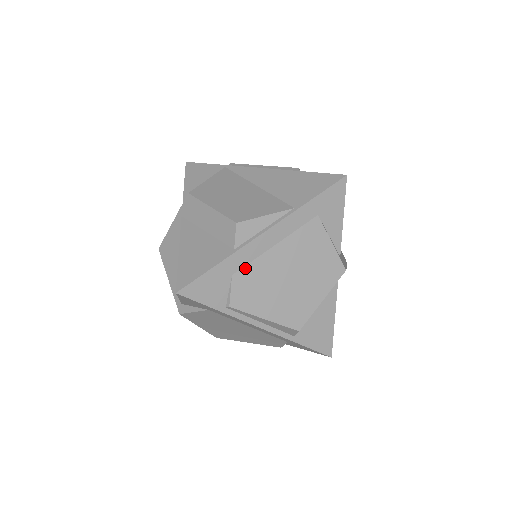
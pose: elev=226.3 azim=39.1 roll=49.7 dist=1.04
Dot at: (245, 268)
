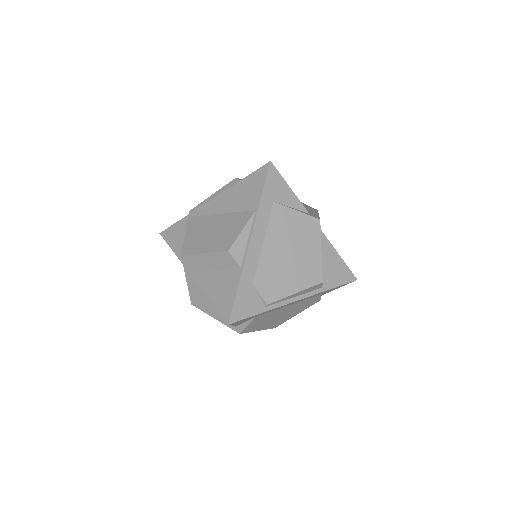
Dot at: (257, 273)
